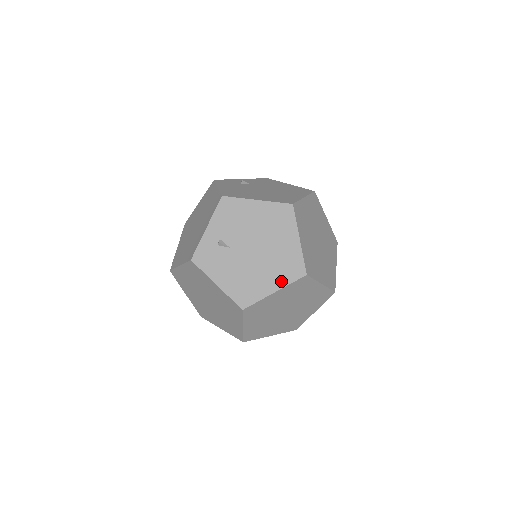
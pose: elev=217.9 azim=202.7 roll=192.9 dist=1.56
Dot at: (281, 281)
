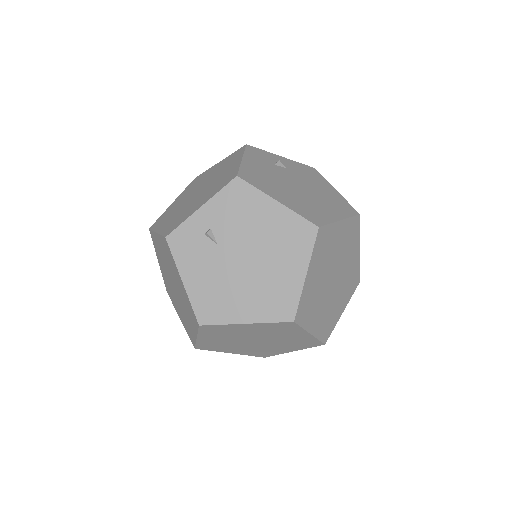
Dot at: (260, 314)
